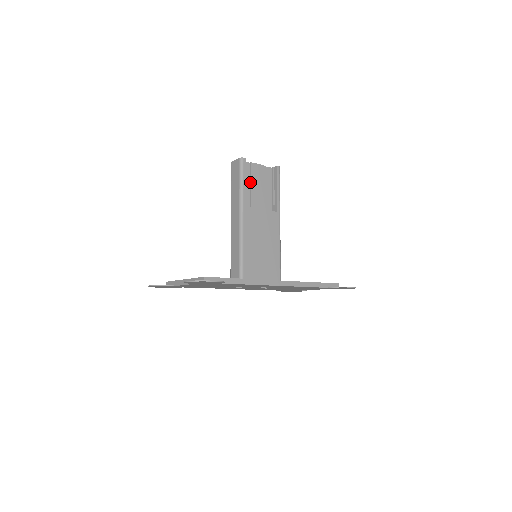
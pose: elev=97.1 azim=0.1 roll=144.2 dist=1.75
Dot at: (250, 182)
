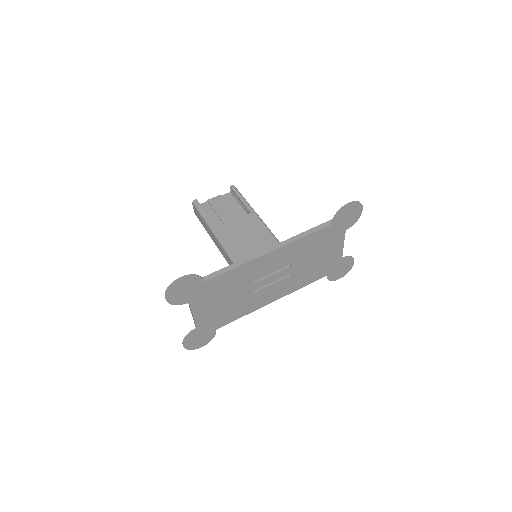
Dot at: (215, 212)
